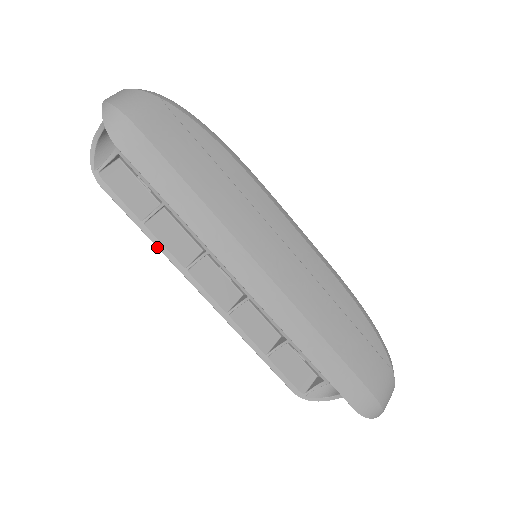
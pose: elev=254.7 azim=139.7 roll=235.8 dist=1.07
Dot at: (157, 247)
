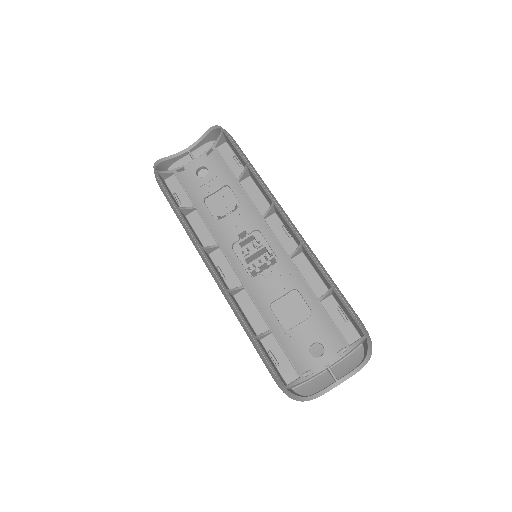
Dot at: (185, 223)
